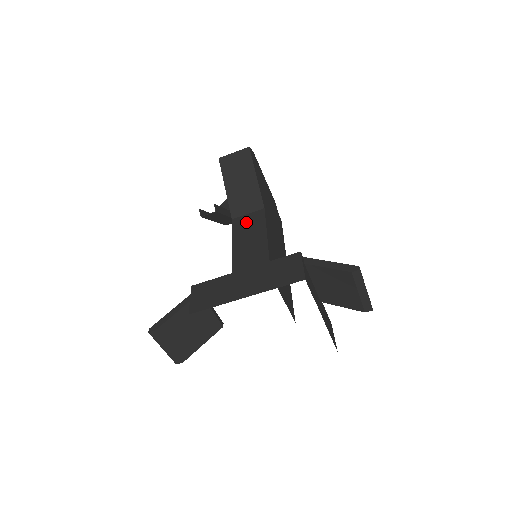
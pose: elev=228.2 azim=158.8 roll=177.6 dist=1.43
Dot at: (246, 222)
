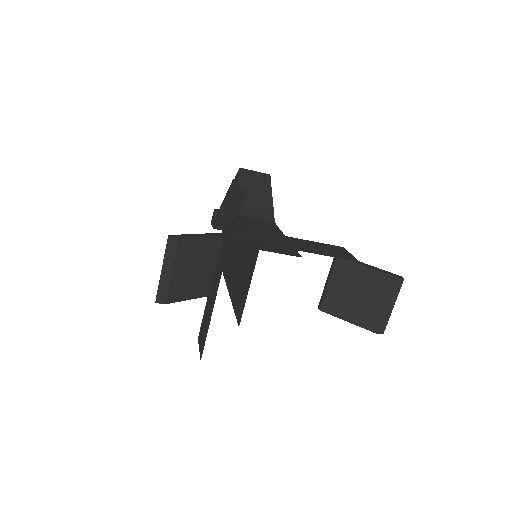
Dot at: (258, 222)
